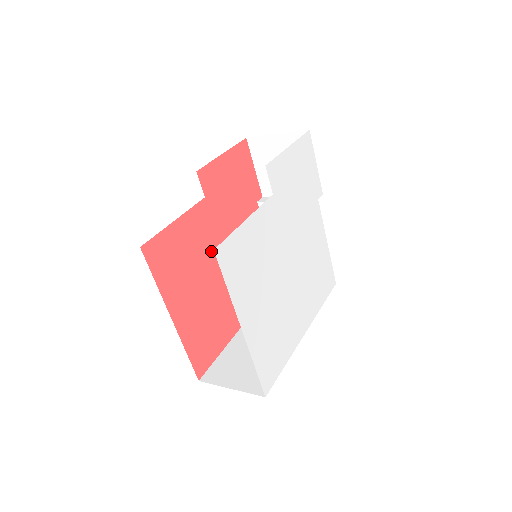
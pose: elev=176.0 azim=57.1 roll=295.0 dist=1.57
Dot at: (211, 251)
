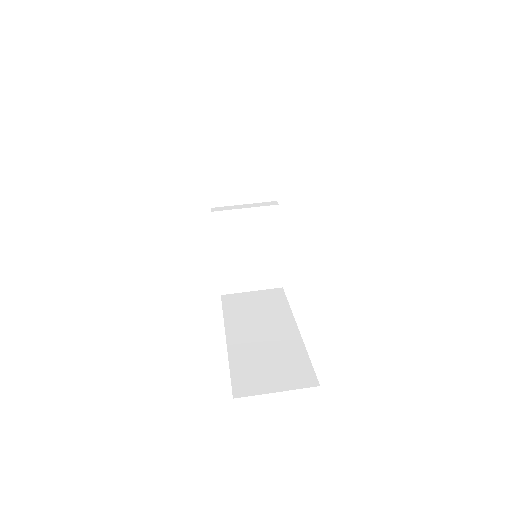
Dot at: occluded
